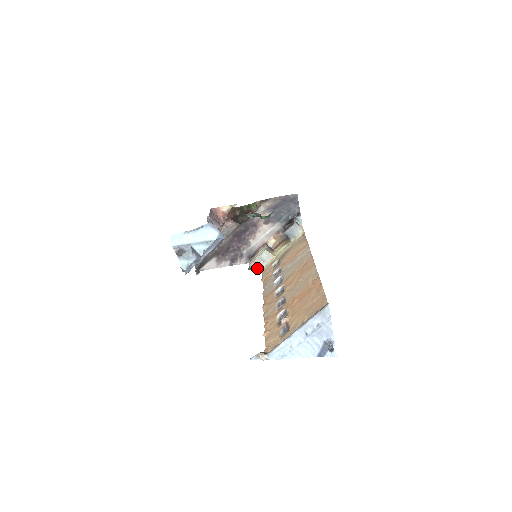
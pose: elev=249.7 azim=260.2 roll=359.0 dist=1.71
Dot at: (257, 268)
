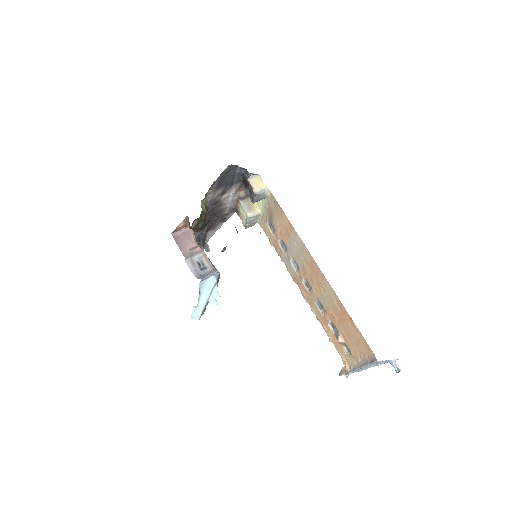
Dot at: (253, 224)
